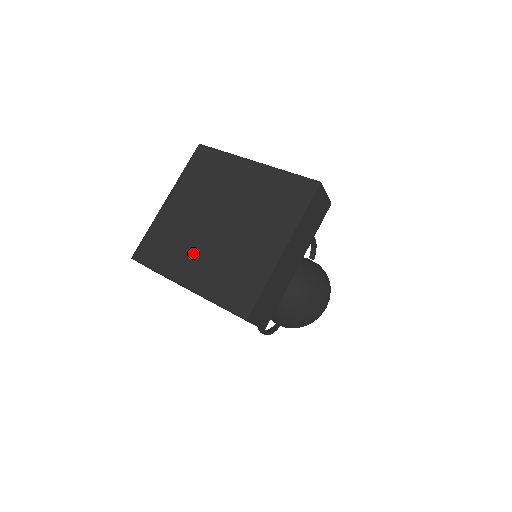
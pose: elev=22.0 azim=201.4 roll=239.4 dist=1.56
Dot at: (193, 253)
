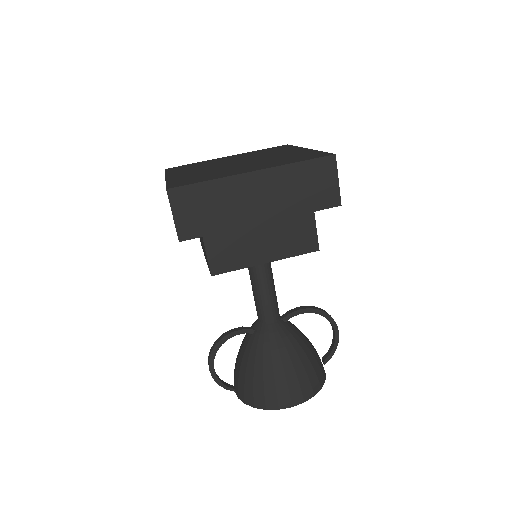
Dot at: (198, 169)
